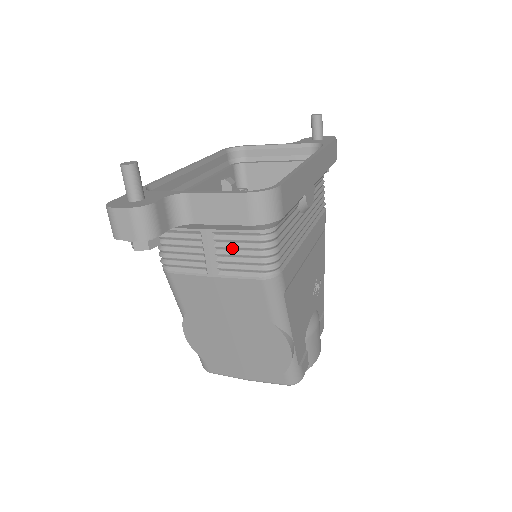
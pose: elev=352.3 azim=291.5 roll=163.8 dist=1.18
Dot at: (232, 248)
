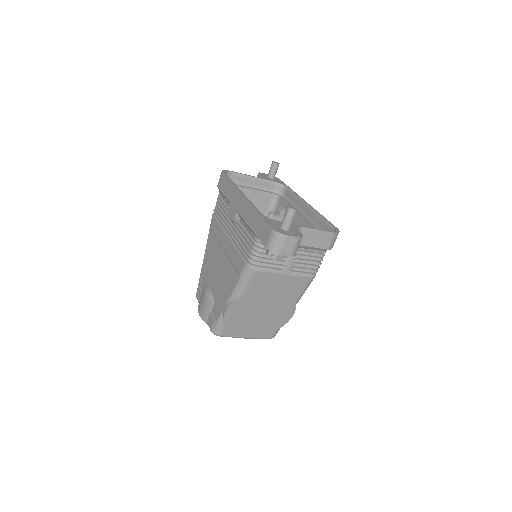
Dot at: (304, 259)
